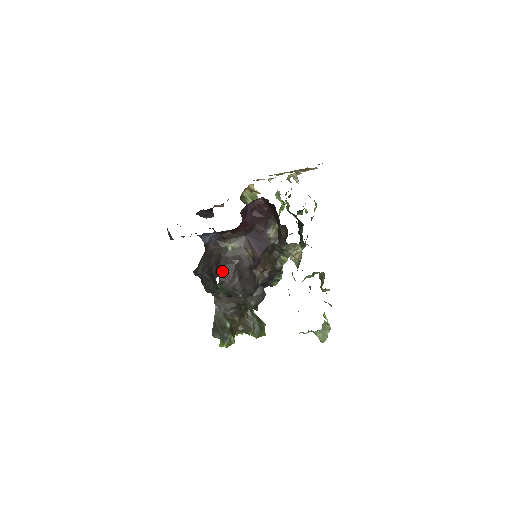
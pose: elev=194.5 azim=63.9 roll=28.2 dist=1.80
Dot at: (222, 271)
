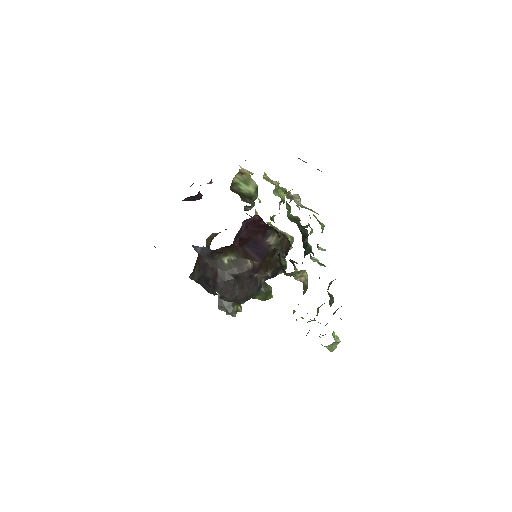
Dot at: (220, 288)
